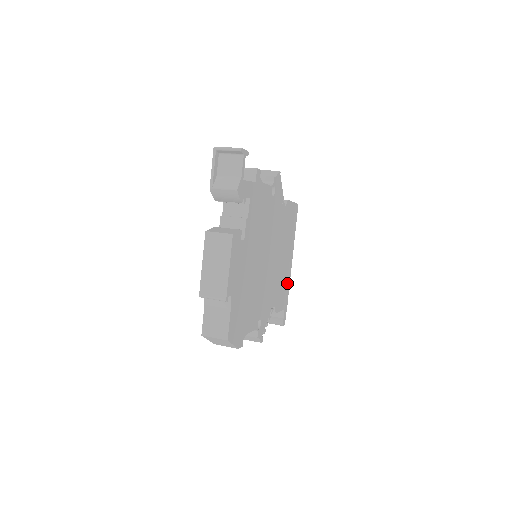
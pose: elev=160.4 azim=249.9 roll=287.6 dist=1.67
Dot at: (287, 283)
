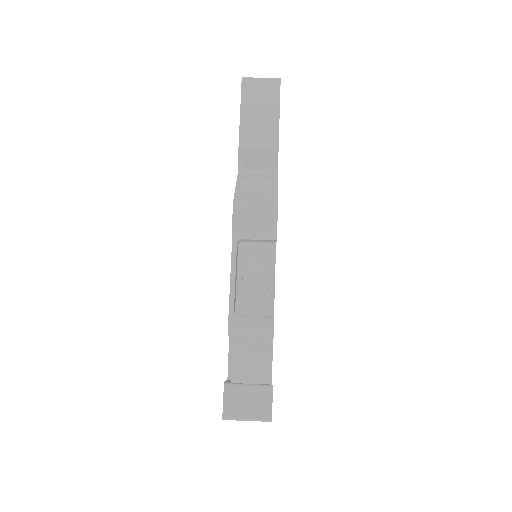
Dot at: occluded
